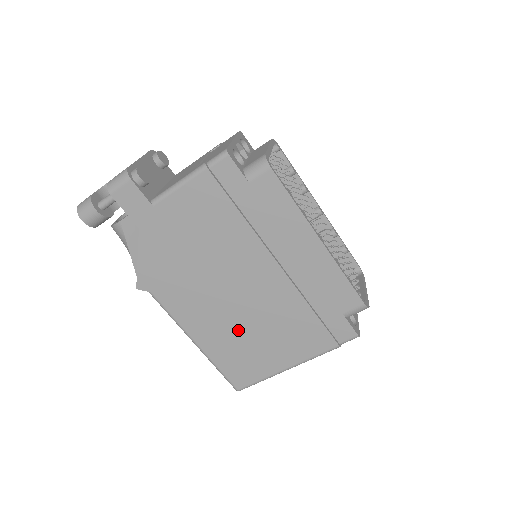
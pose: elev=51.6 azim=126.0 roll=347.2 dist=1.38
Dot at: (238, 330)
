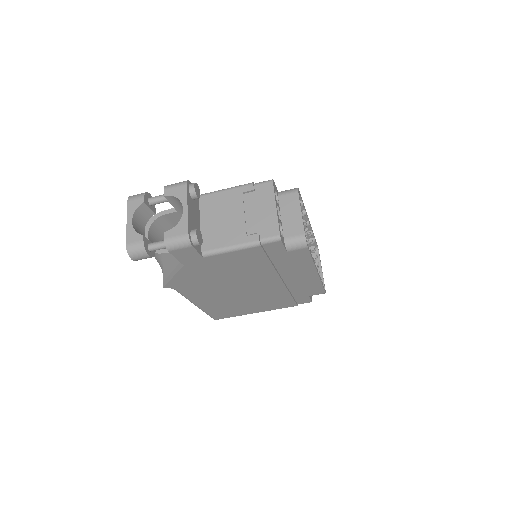
Dot at: (233, 301)
